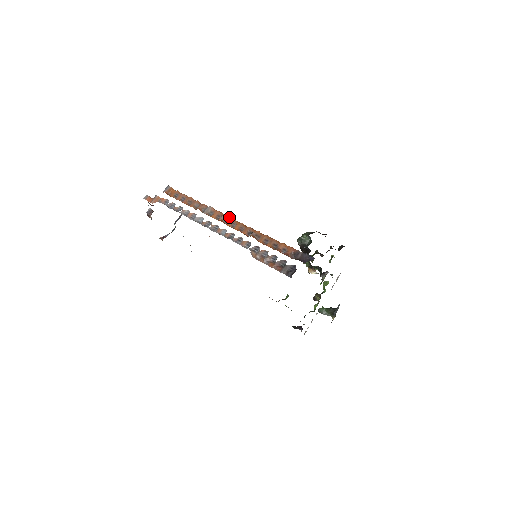
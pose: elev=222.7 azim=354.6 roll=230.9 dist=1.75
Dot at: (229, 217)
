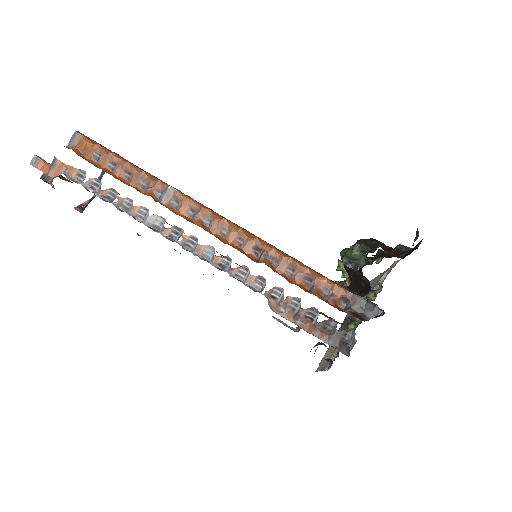
Dot at: (213, 214)
